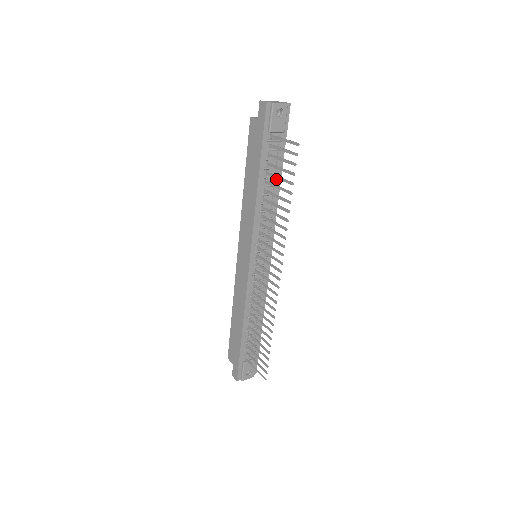
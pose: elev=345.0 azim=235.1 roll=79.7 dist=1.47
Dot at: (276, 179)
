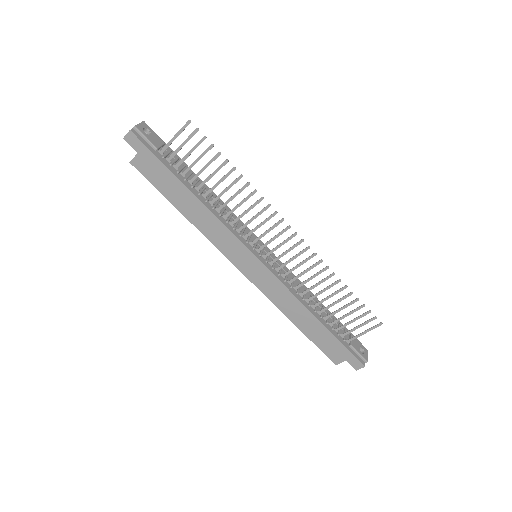
Dot at: (200, 183)
